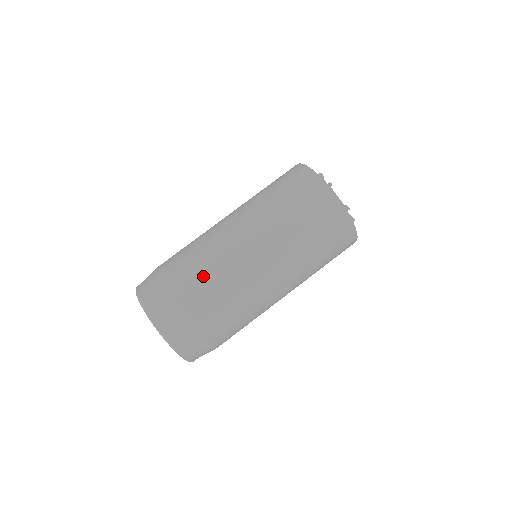
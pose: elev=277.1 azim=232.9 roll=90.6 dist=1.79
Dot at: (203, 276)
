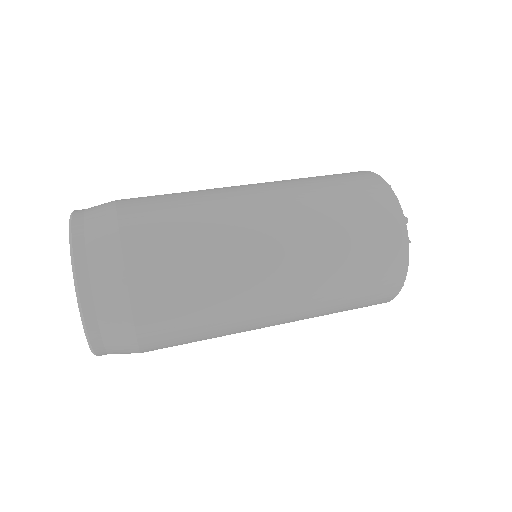
Dot at: (177, 207)
